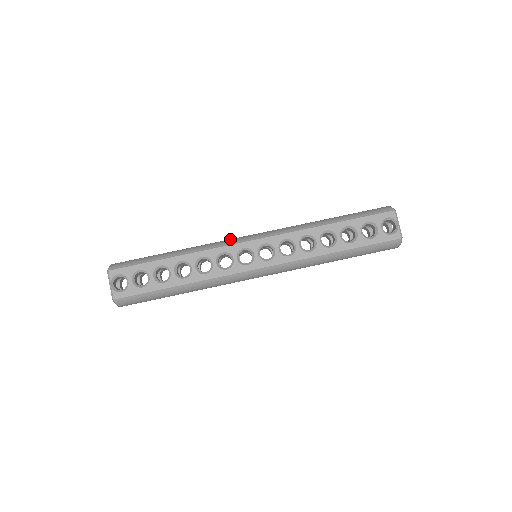
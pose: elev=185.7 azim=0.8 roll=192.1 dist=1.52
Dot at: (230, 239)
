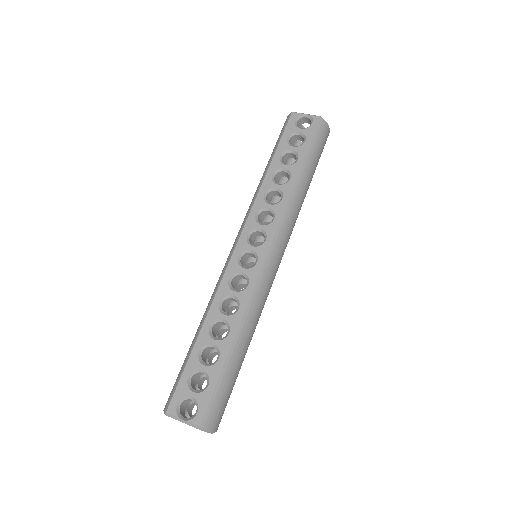
Dot at: occluded
